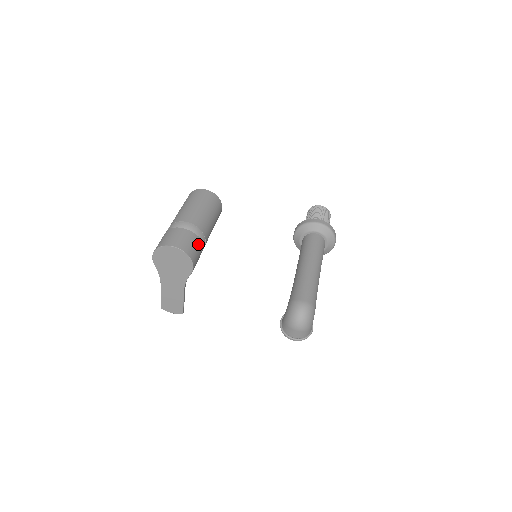
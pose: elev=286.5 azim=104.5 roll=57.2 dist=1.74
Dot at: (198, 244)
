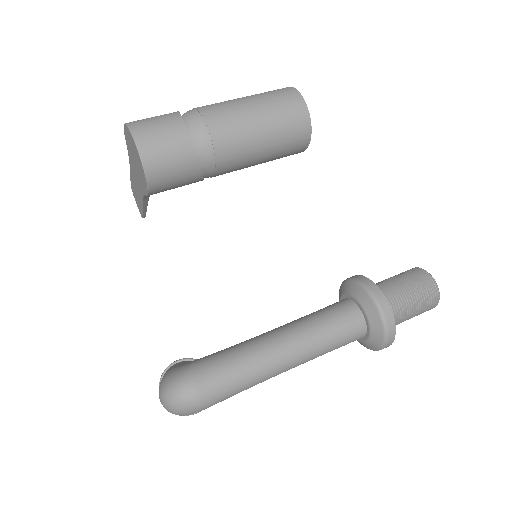
Dot at: (187, 170)
